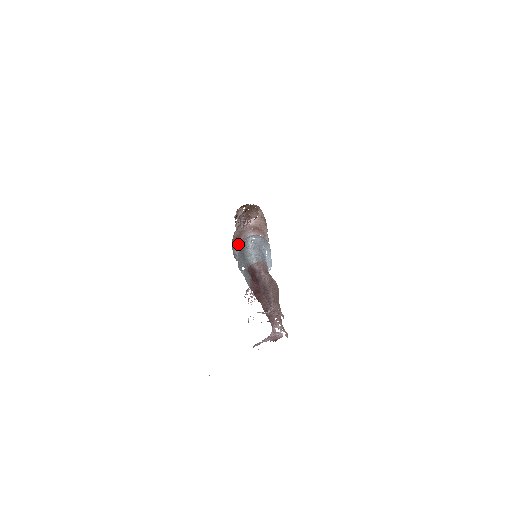
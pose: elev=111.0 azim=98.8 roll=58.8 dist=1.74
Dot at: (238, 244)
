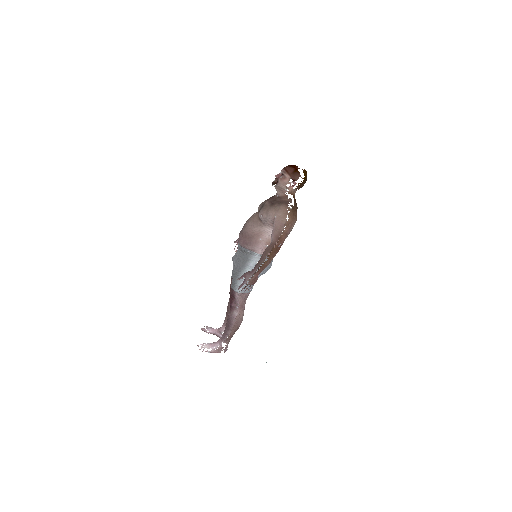
Dot at: (244, 248)
